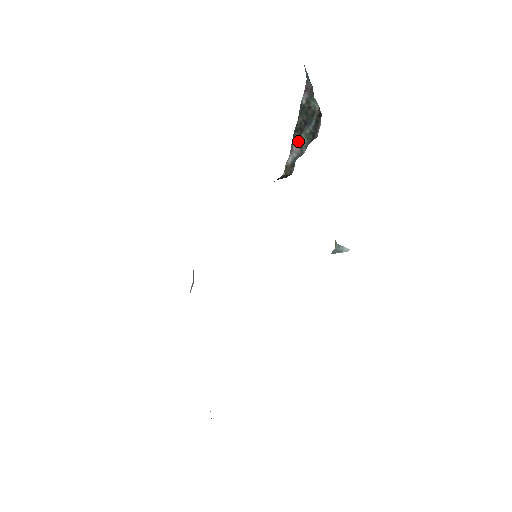
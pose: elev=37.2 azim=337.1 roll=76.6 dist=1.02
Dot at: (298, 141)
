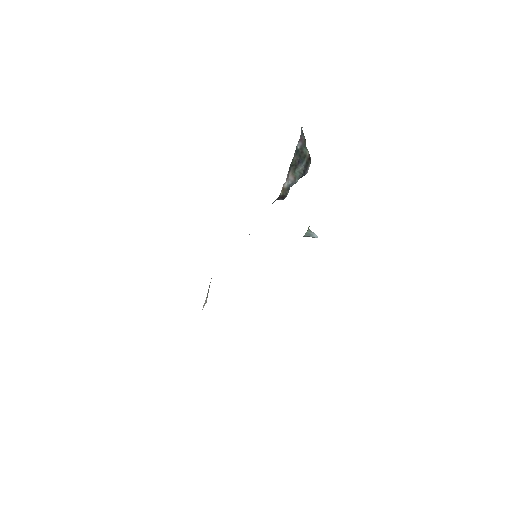
Dot at: (293, 173)
